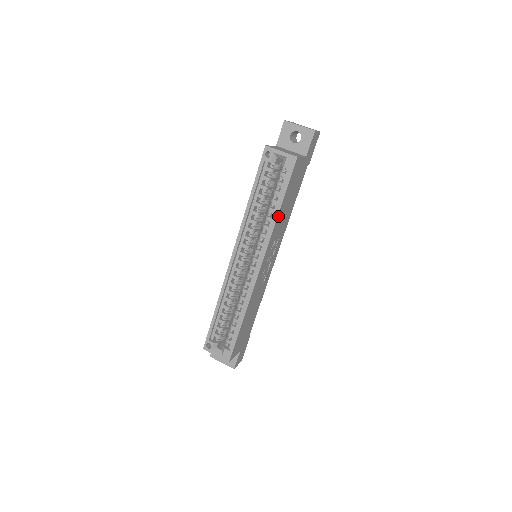
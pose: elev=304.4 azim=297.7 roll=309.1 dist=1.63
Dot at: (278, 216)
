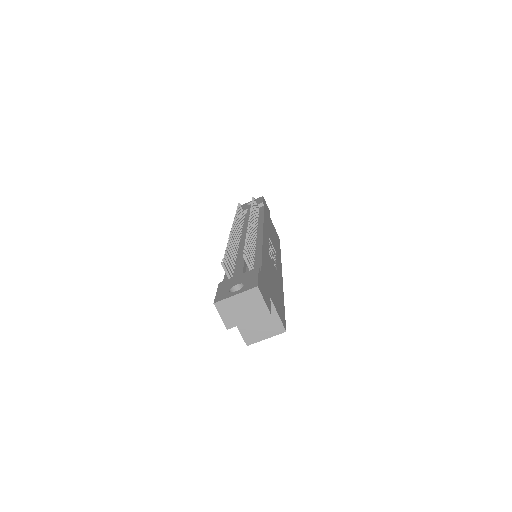
Dot at: (282, 296)
